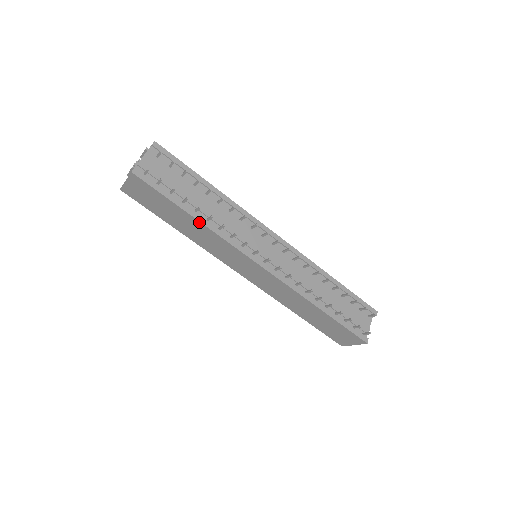
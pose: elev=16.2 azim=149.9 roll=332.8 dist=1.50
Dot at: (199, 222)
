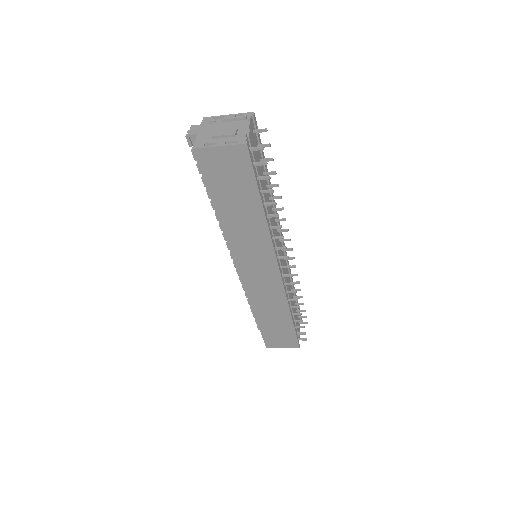
Dot at: (264, 217)
